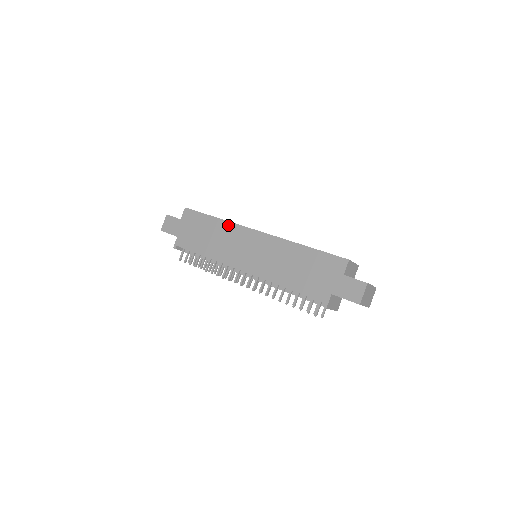
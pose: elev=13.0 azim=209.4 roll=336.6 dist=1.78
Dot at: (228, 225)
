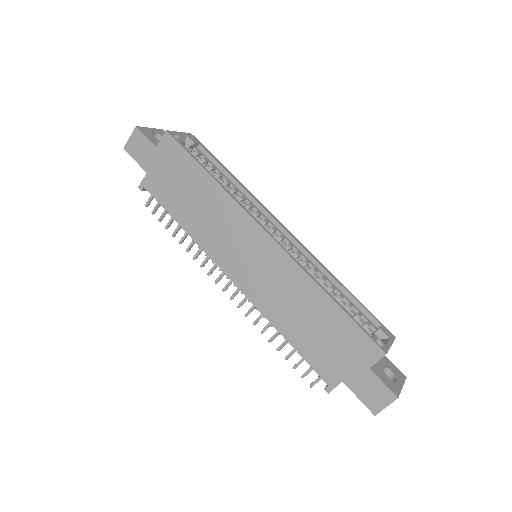
Dot at: (226, 199)
